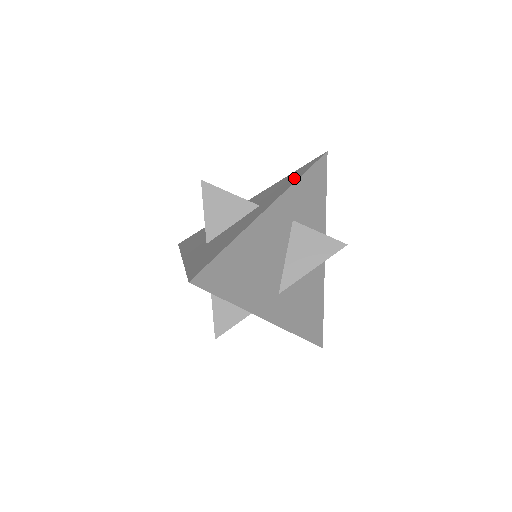
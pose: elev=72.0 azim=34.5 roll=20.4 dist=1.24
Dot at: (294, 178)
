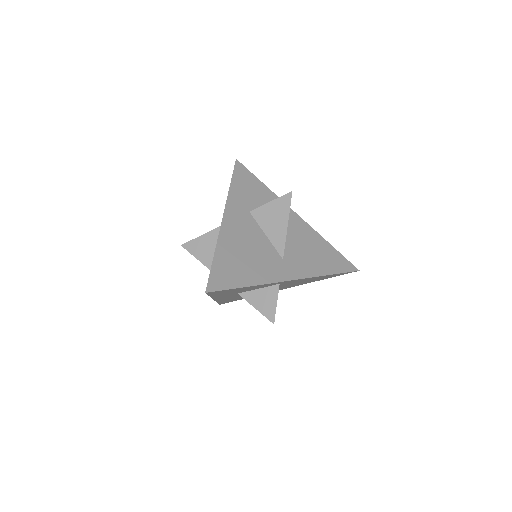
Dot at: occluded
